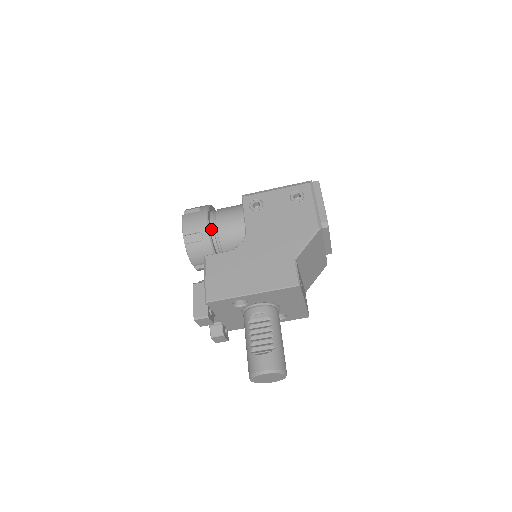
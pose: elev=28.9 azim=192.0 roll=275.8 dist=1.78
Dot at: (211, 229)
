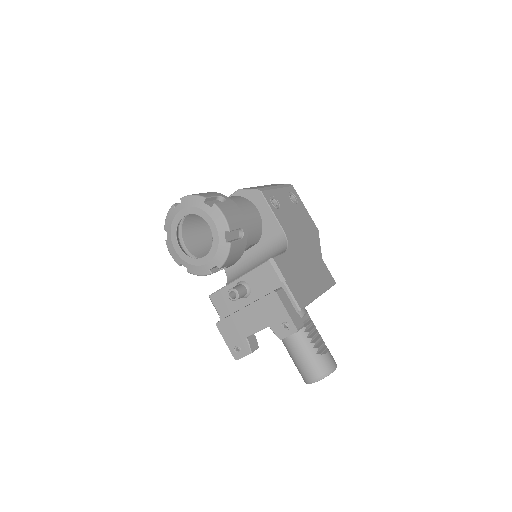
Dot at: occluded
